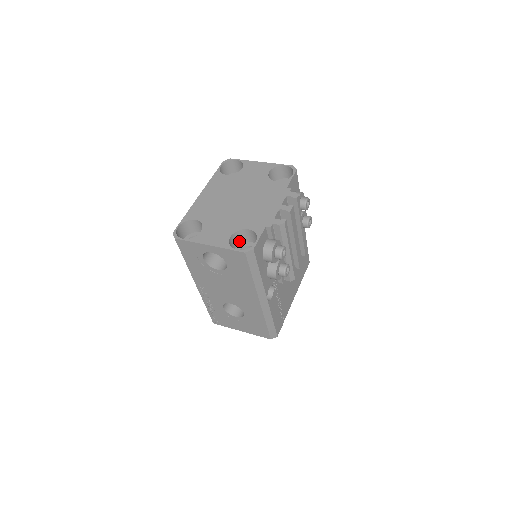
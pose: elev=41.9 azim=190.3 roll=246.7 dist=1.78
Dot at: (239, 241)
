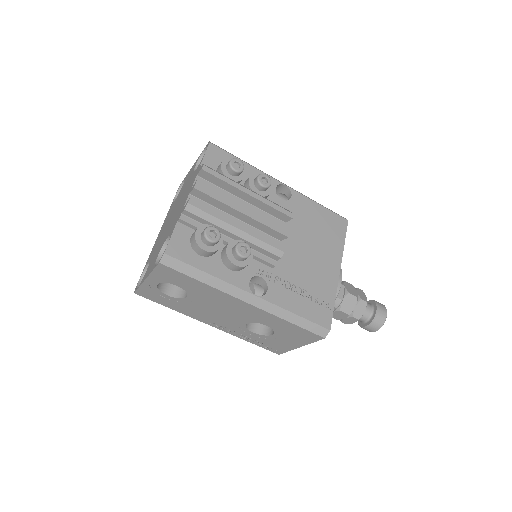
Dot at: occluded
